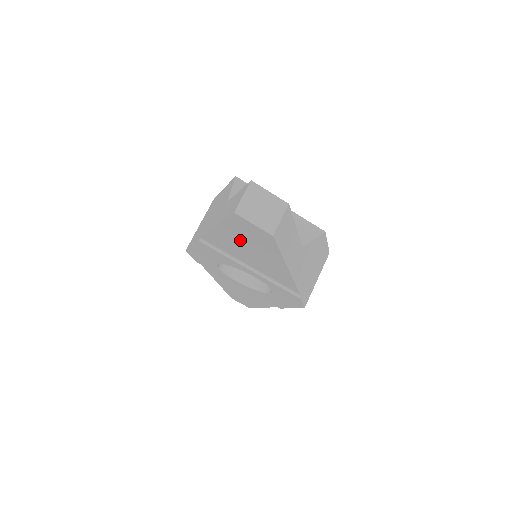
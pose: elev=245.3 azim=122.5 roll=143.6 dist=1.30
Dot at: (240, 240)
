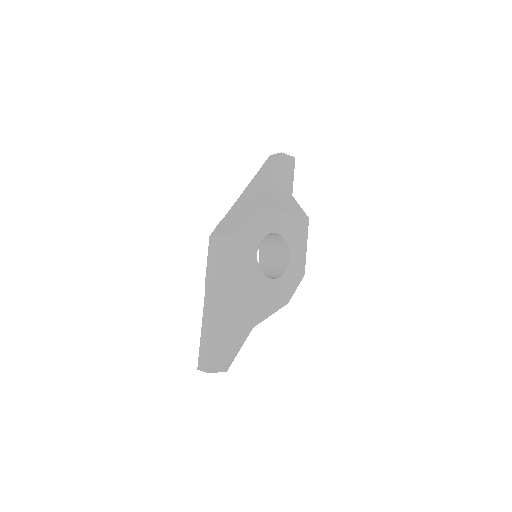
Dot at: occluded
